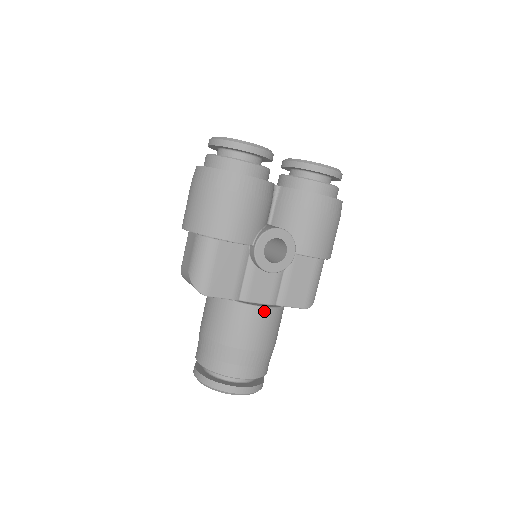
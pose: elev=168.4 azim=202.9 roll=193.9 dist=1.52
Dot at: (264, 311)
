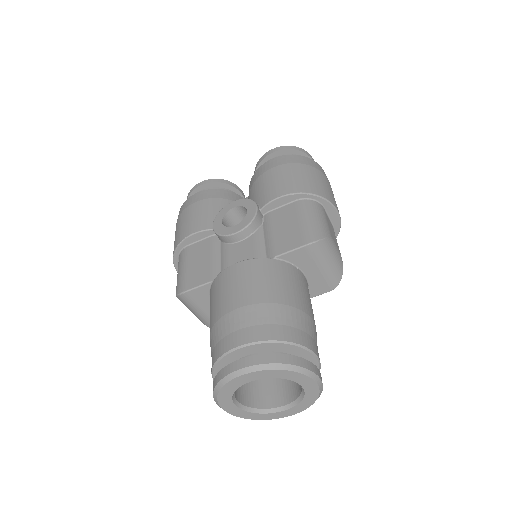
Dot at: (240, 265)
